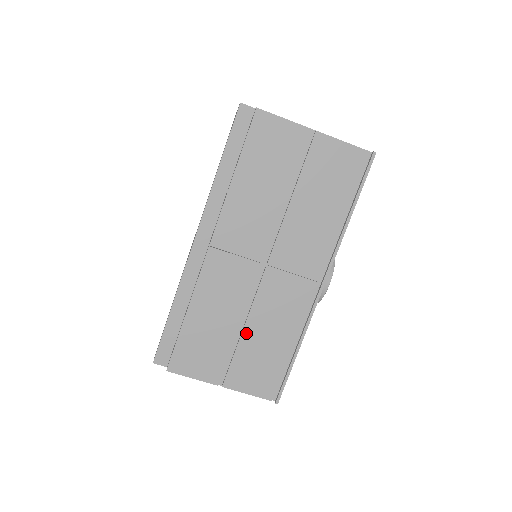
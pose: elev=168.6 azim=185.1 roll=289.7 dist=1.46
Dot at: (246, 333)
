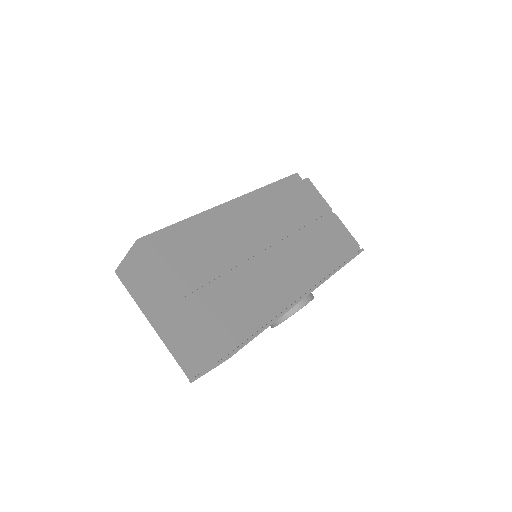
Dot at: (236, 277)
